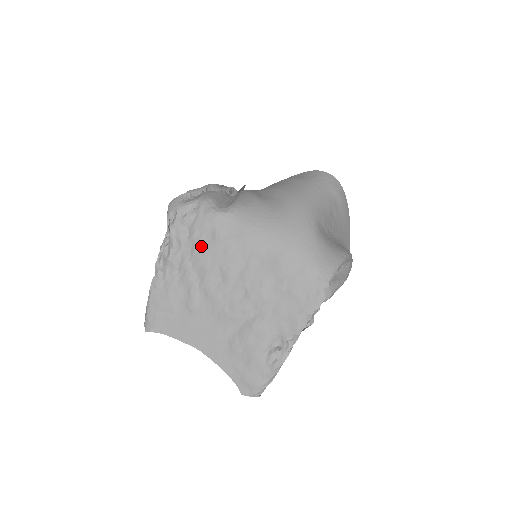
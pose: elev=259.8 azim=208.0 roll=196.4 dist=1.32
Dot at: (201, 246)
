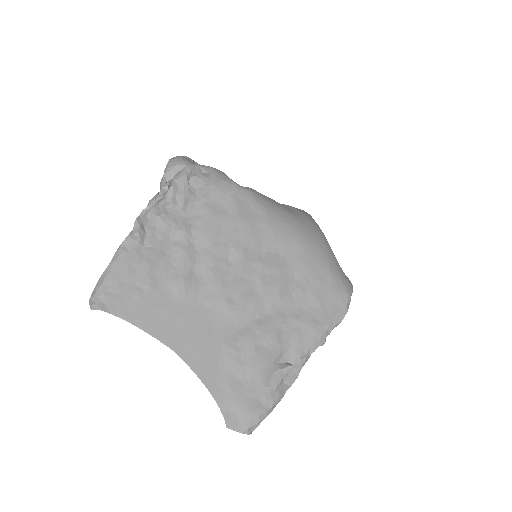
Dot at: (211, 214)
